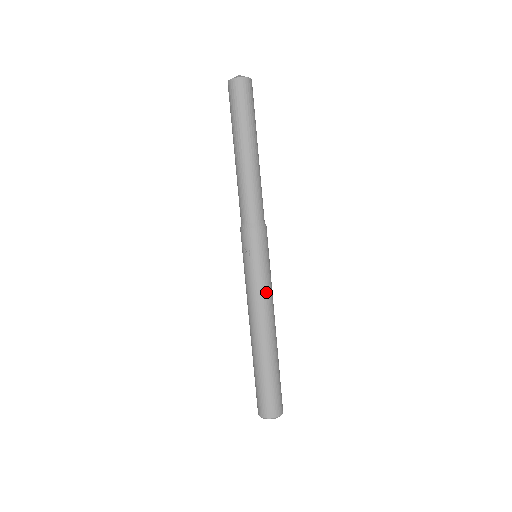
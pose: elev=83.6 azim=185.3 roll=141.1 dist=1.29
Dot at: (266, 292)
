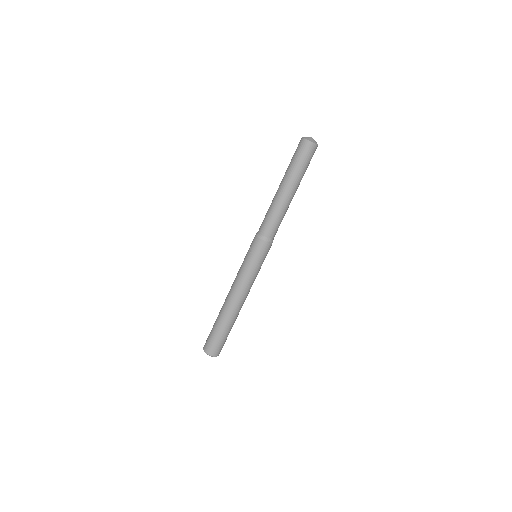
Dot at: (247, 281)
